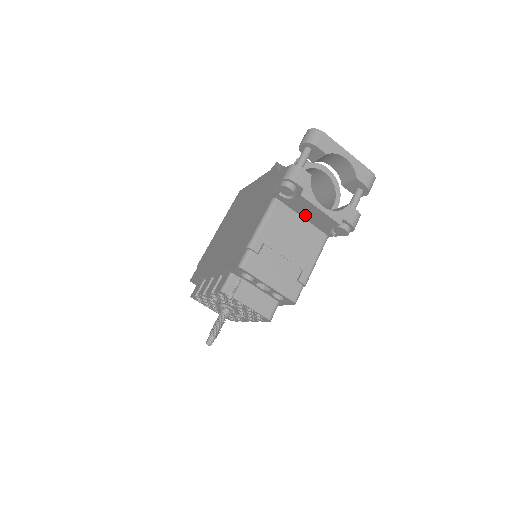
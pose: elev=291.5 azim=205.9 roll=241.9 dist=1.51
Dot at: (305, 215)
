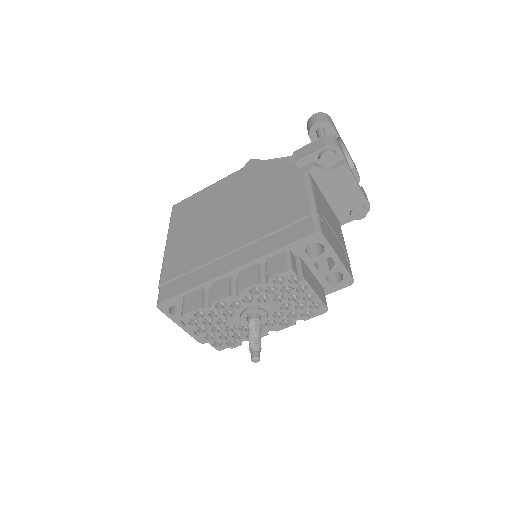
Dot at: (331, 194)
